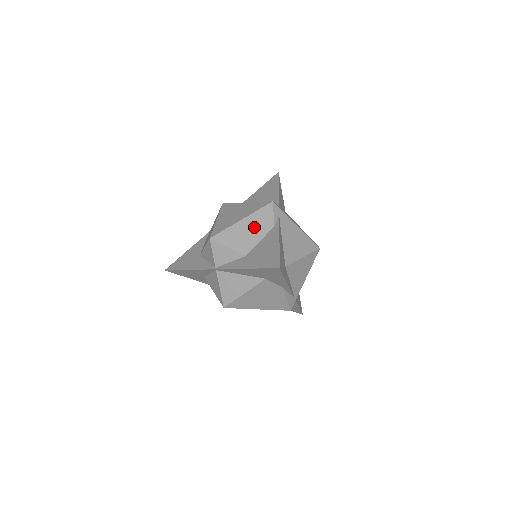
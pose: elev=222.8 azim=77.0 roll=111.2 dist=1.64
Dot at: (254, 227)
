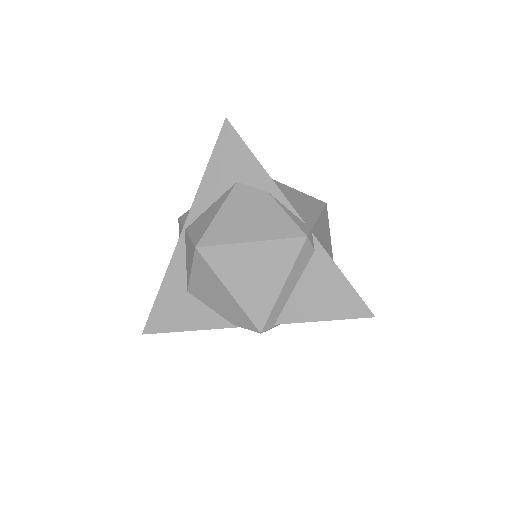
Dot at: occluded
